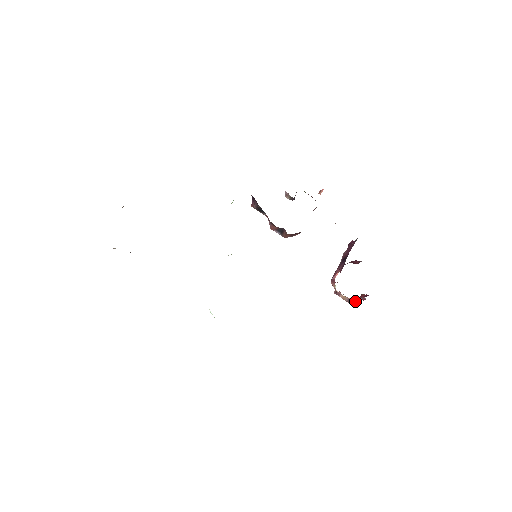
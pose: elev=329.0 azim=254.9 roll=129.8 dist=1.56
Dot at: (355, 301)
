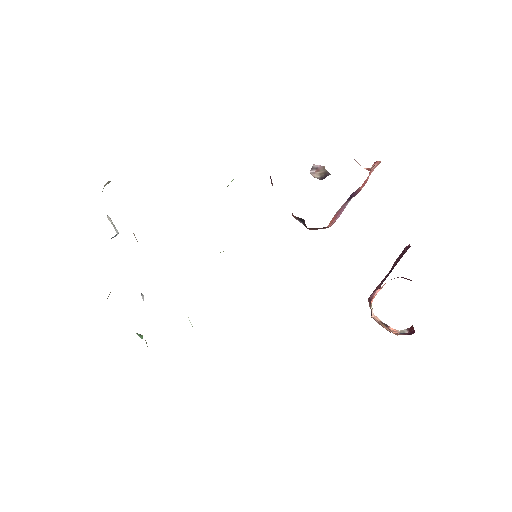
Dot at: occluded
